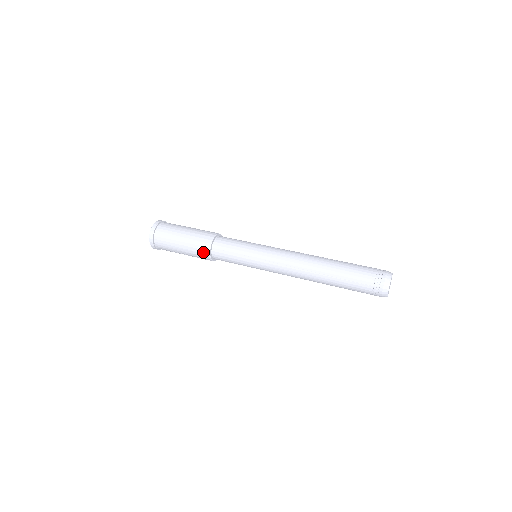
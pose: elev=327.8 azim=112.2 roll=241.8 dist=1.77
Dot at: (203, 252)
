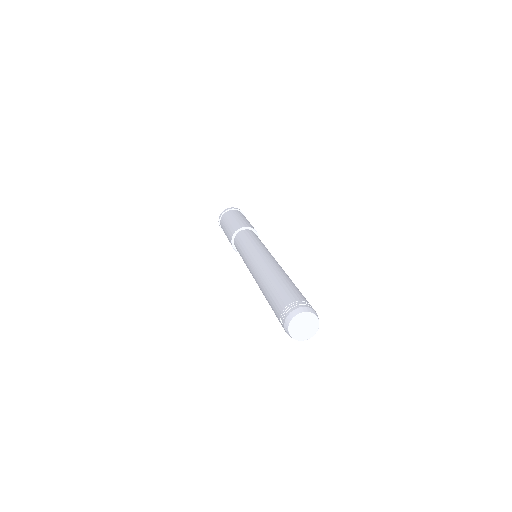
Dot at: occluded
